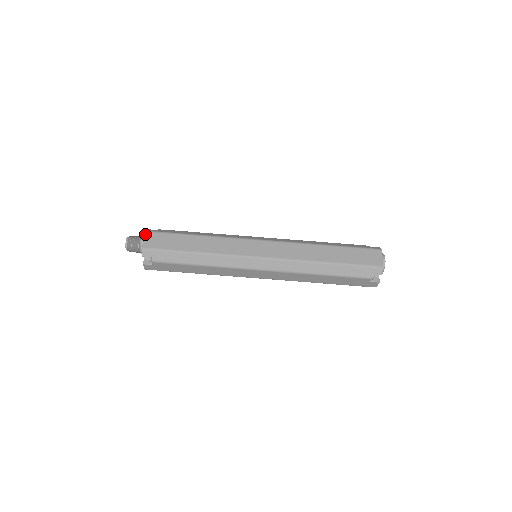
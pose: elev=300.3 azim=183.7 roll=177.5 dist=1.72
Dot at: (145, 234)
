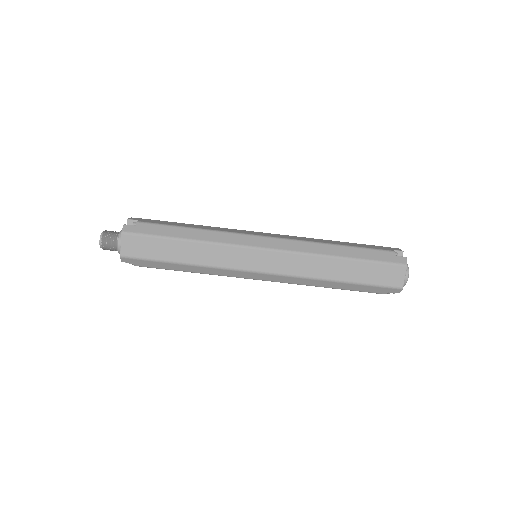
Dot at: (121, 237)
